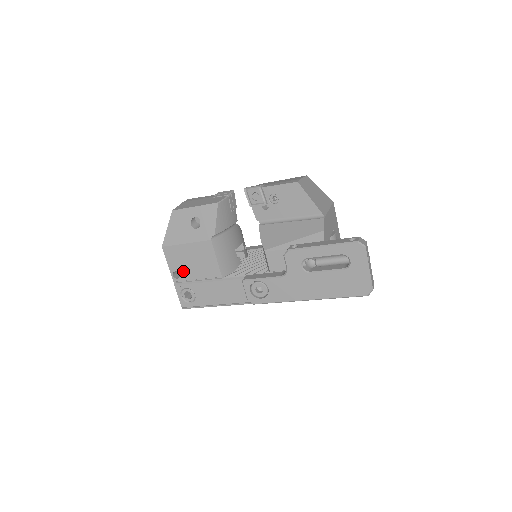
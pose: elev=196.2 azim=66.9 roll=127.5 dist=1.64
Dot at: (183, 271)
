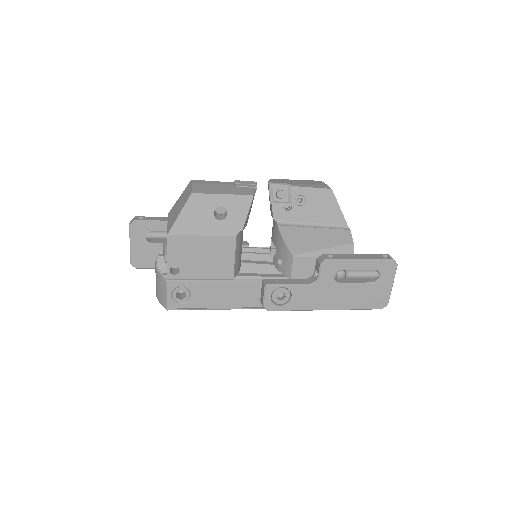
Dot at: (186, 267)
